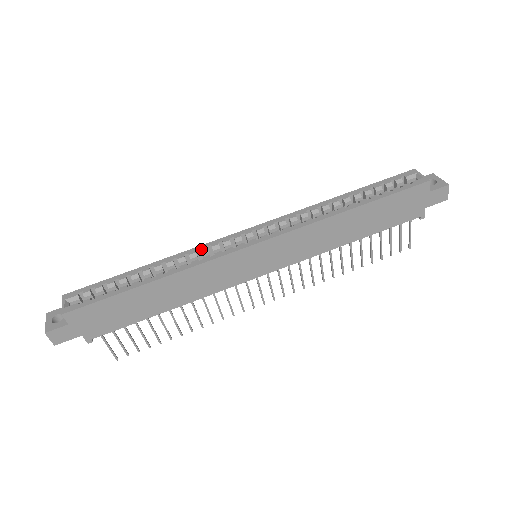
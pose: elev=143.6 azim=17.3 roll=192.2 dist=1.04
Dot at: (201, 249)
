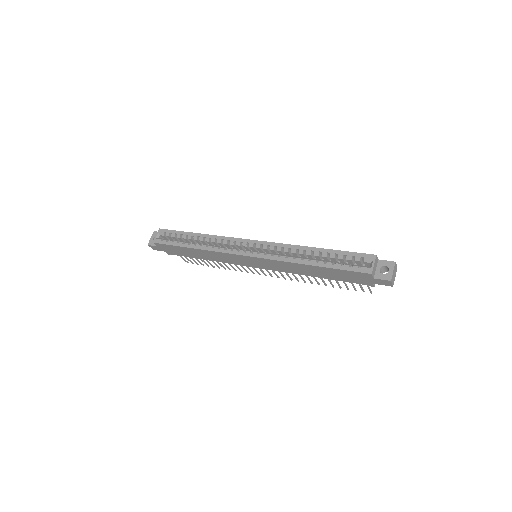
Dot at: (224, 240)
